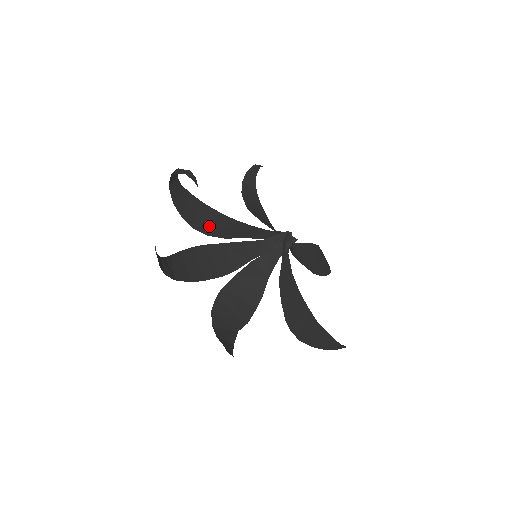
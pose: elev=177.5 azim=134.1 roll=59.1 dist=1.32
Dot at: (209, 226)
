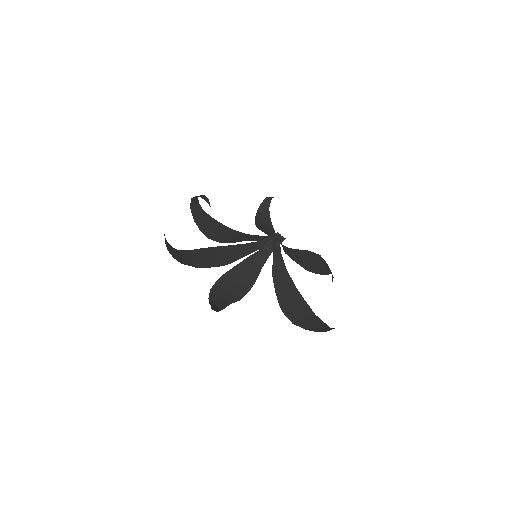
Dot at: (222, 237)
